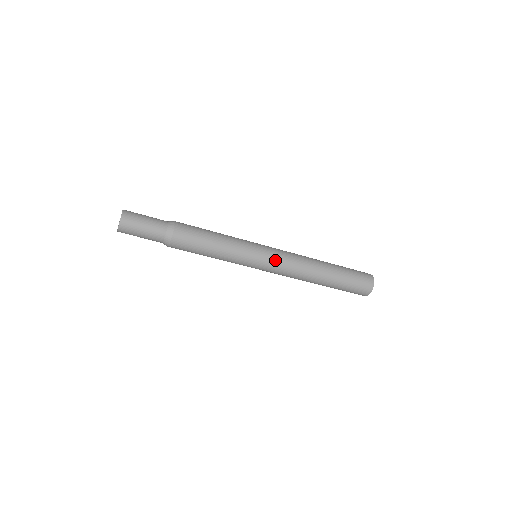
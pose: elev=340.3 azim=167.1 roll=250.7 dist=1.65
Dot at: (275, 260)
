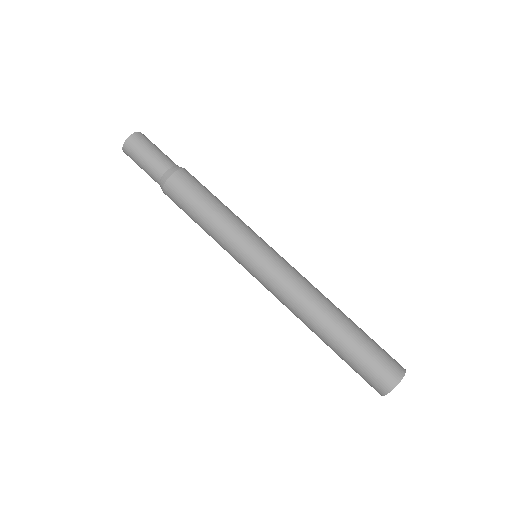
Dot at: (281, 259)
